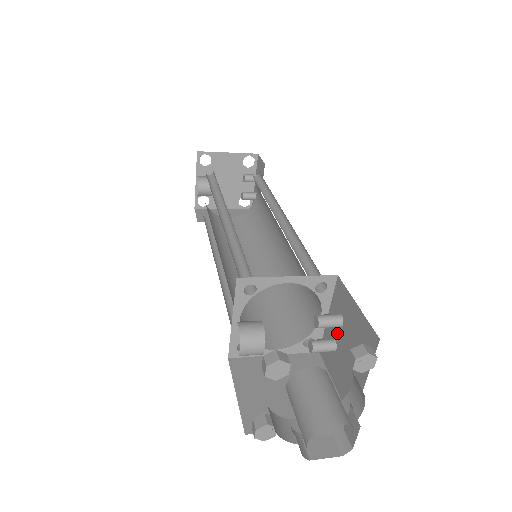
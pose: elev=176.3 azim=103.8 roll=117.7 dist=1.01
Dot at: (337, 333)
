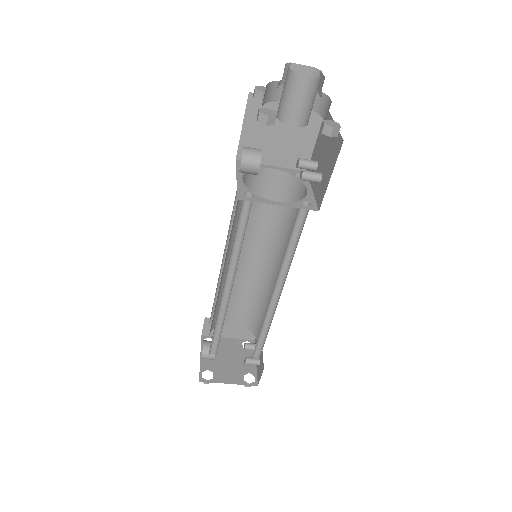
Dot at: (318, 172)
